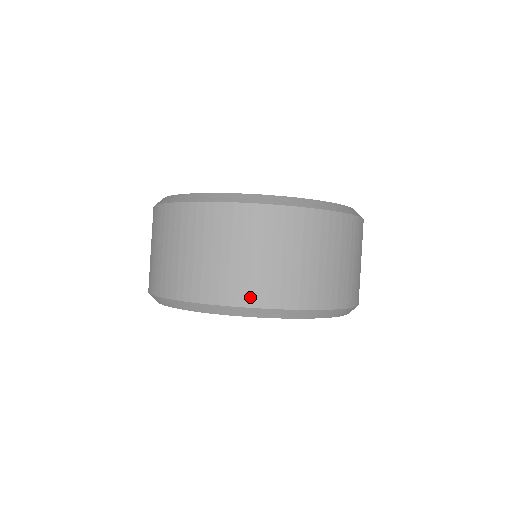
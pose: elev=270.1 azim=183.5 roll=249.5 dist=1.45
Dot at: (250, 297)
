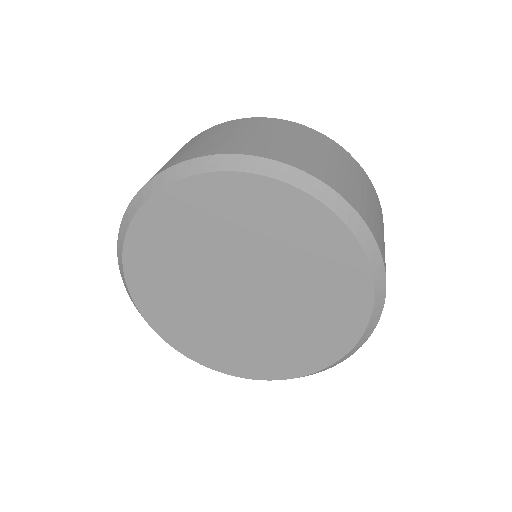
Dot at: occluded
